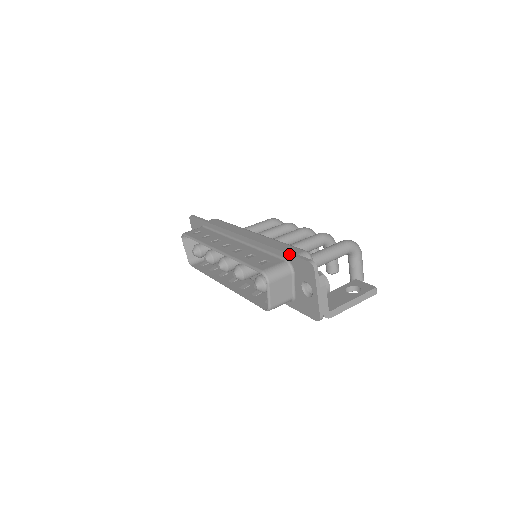
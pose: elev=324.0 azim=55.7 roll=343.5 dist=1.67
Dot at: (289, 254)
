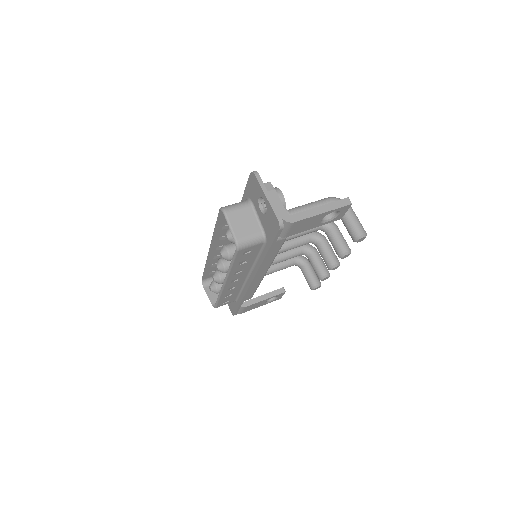
Dot at: (244, 190)
